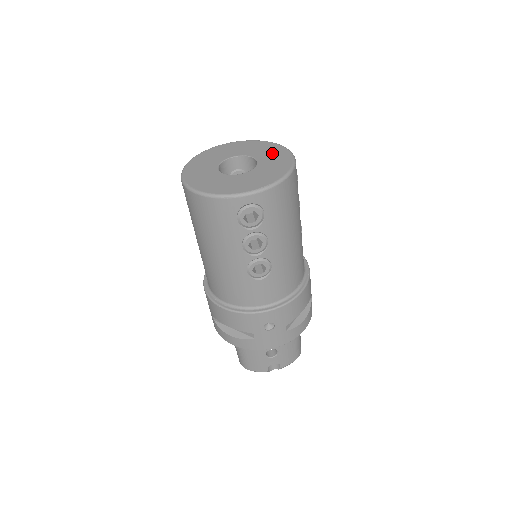
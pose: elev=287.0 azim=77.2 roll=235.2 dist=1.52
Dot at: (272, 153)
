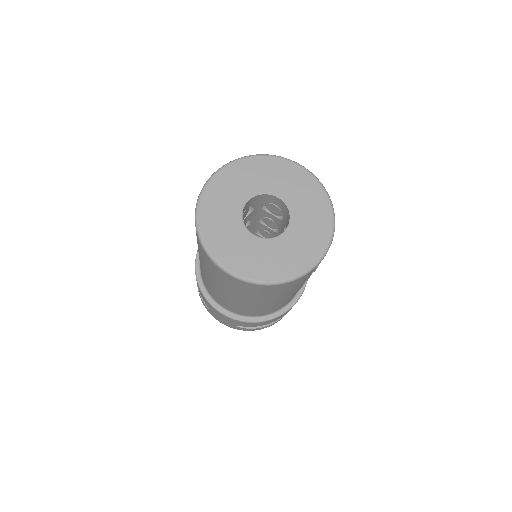
Dot at: (279, 175)
